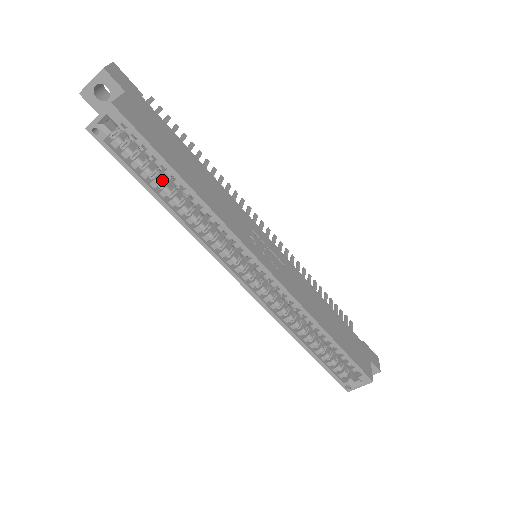
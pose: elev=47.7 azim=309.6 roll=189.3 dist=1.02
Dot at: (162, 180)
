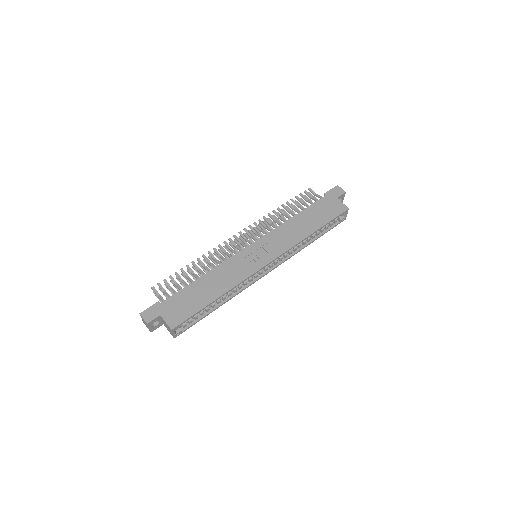
Dot at: occluded
